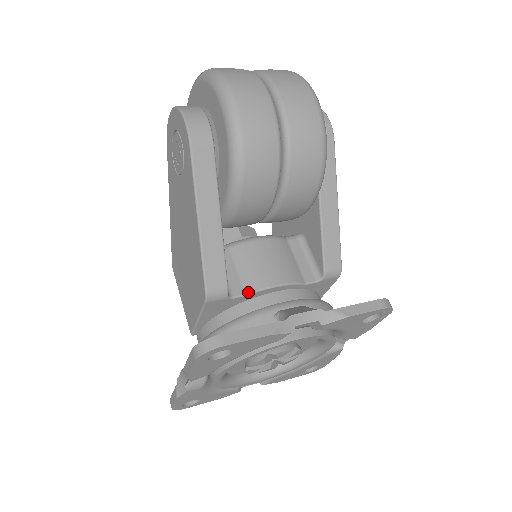
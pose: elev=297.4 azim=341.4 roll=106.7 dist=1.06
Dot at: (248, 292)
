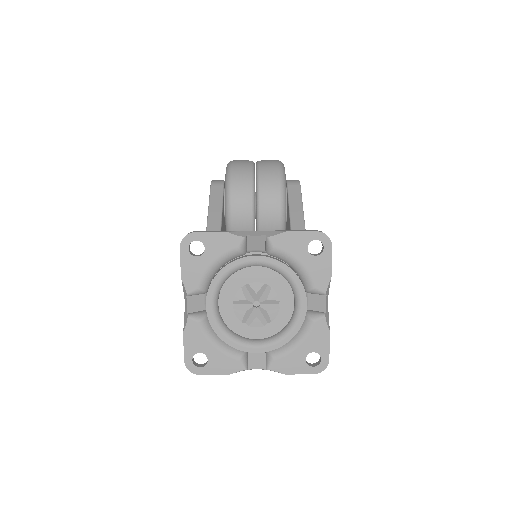
Dot at: occluded
